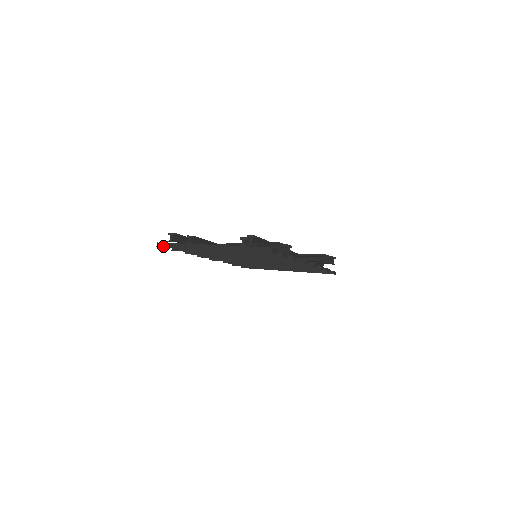
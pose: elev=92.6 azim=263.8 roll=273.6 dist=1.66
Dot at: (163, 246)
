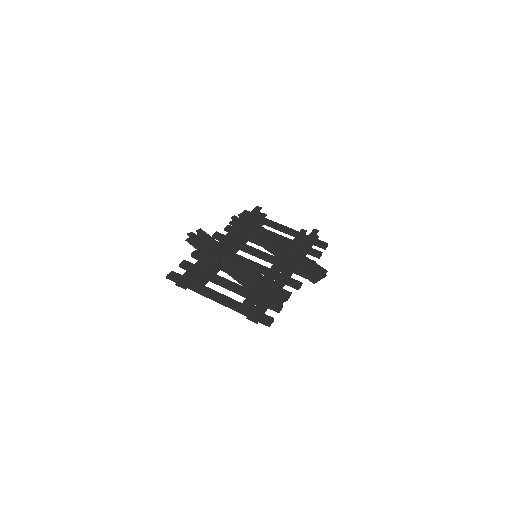
Dot at: (173, 281)
